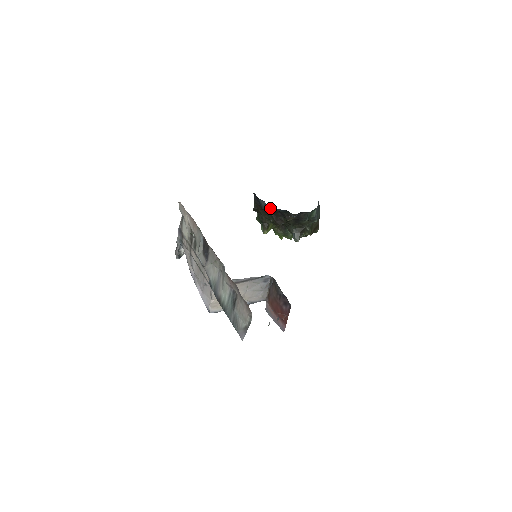
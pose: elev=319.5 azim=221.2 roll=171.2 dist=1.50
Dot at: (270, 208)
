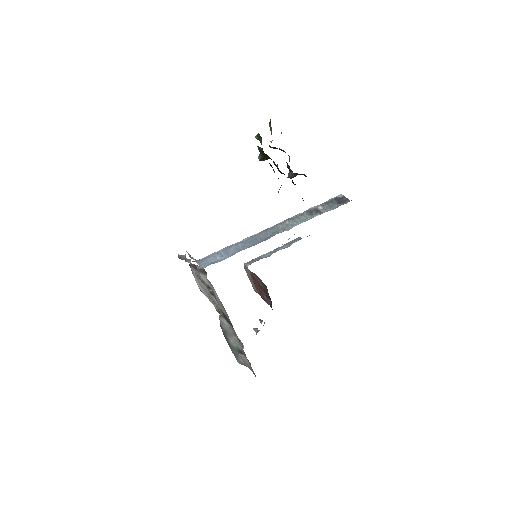
Dot at: occluded
